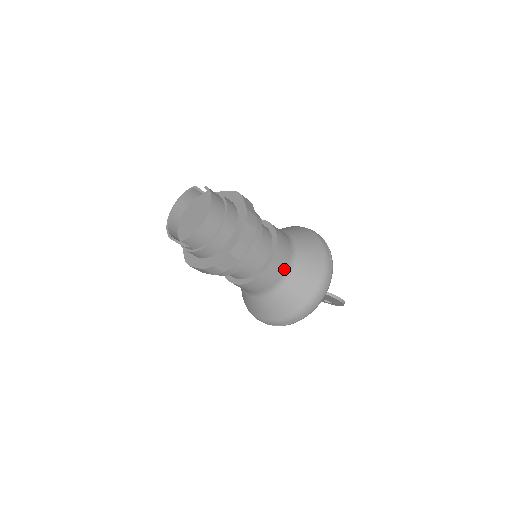
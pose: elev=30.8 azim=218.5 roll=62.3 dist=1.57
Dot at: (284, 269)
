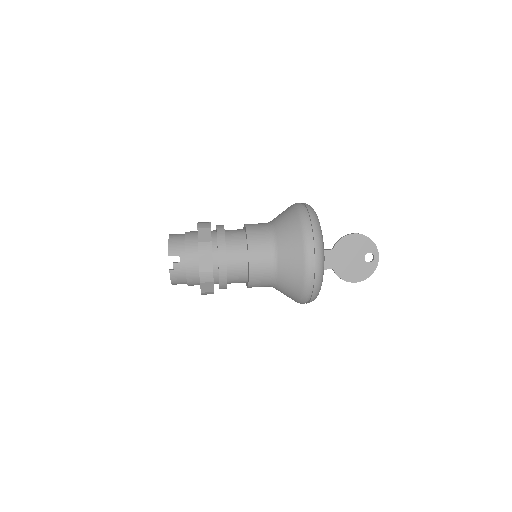
Dot at: occluded
